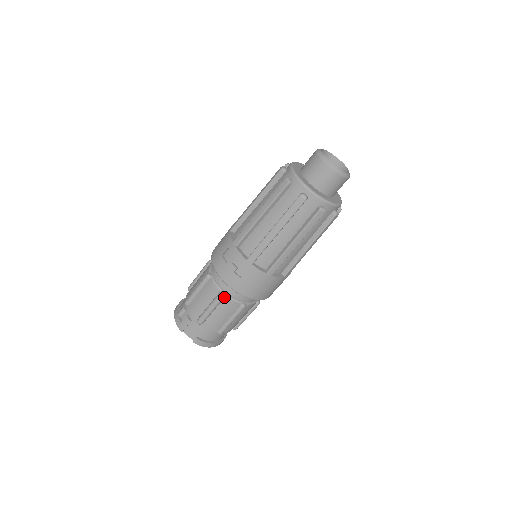
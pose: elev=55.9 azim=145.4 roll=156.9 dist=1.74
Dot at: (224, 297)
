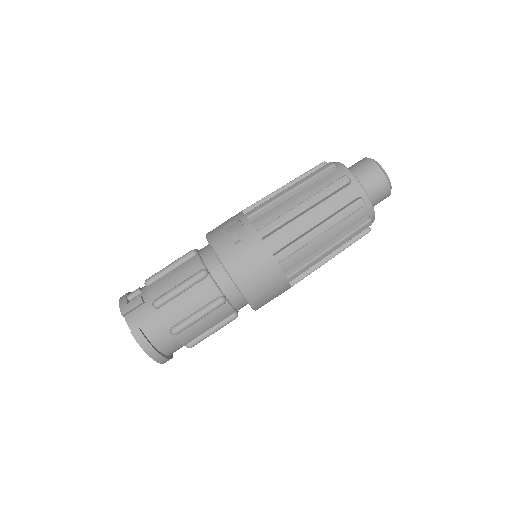
Dot at: (205, 276)
